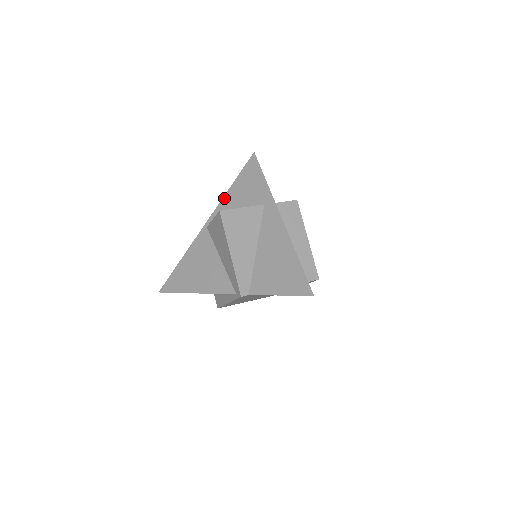
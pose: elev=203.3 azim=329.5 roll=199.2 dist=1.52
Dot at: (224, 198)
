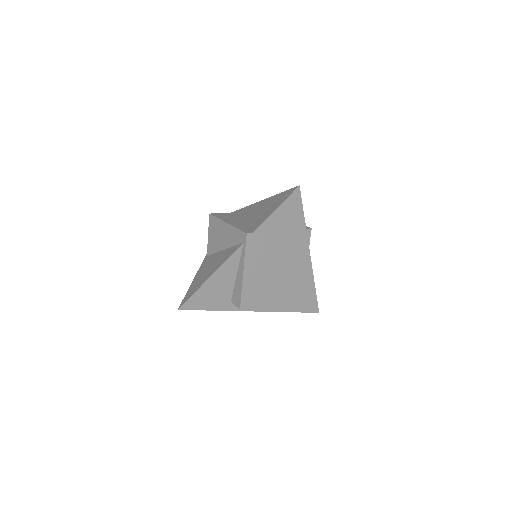
Dot at: occluded
